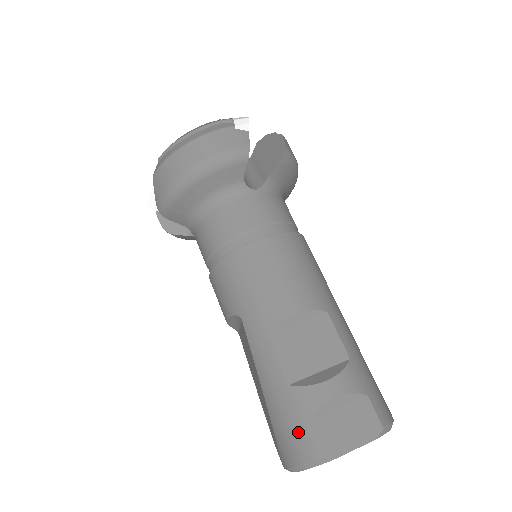
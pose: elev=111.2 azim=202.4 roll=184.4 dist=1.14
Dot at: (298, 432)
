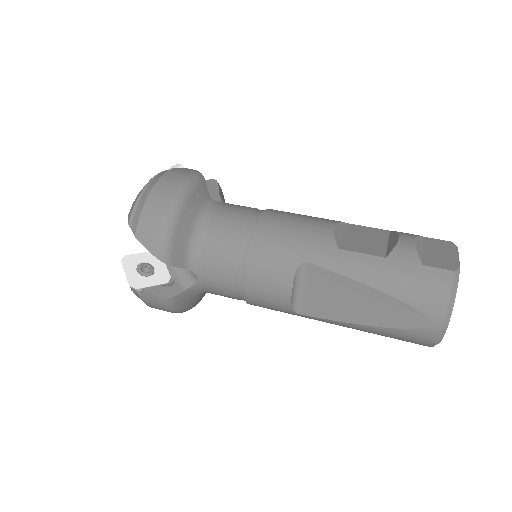
Dot at: (425, 274)
